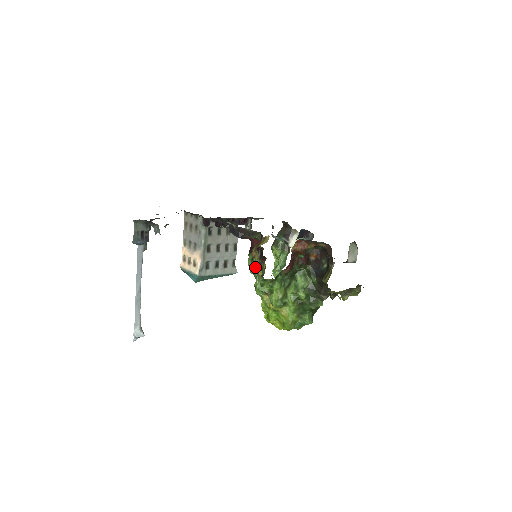
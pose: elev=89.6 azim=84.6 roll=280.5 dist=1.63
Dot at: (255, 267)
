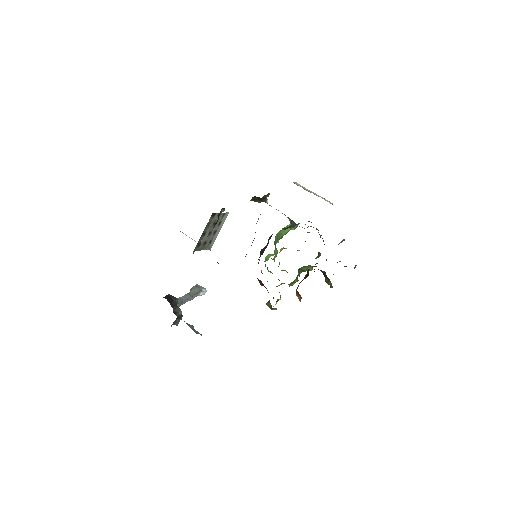
Dot at: occluded
